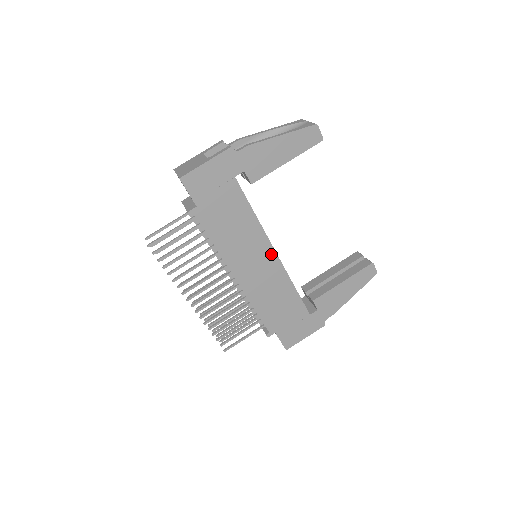
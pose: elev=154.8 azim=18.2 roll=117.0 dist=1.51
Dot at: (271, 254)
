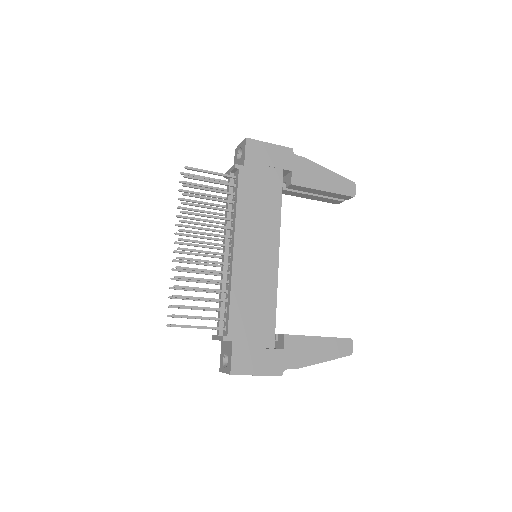
Dot at: (274, 253)
